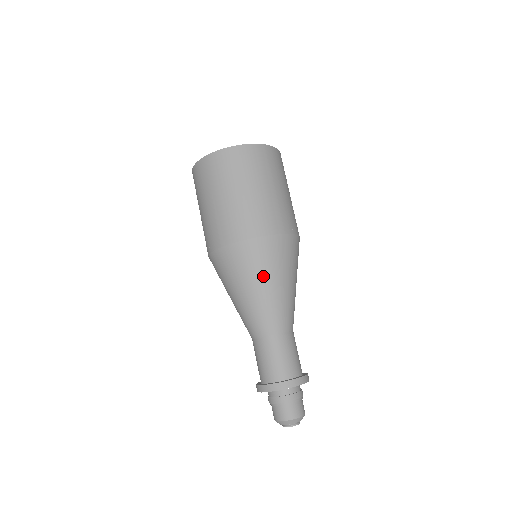
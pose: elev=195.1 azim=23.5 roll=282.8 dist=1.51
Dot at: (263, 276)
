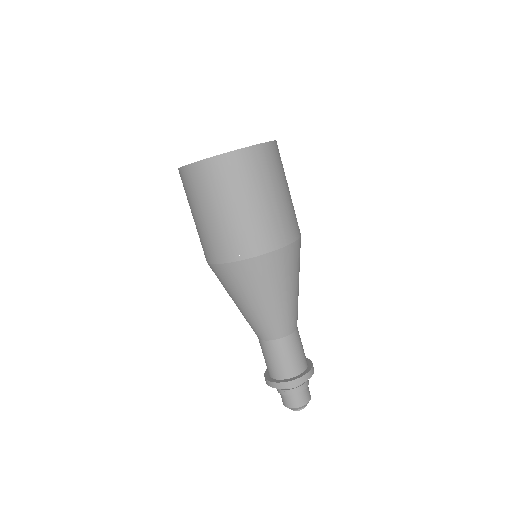
Dot at: (294, 279)
